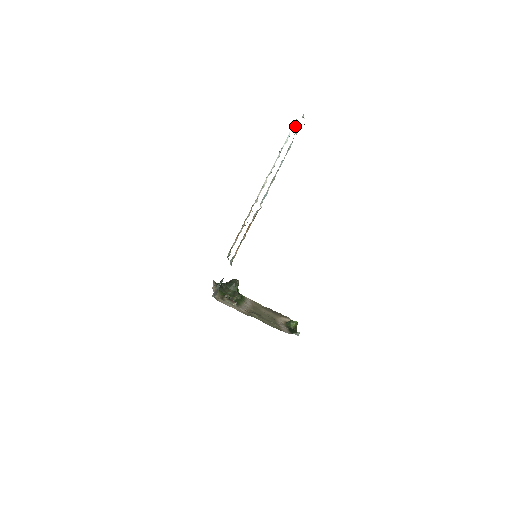
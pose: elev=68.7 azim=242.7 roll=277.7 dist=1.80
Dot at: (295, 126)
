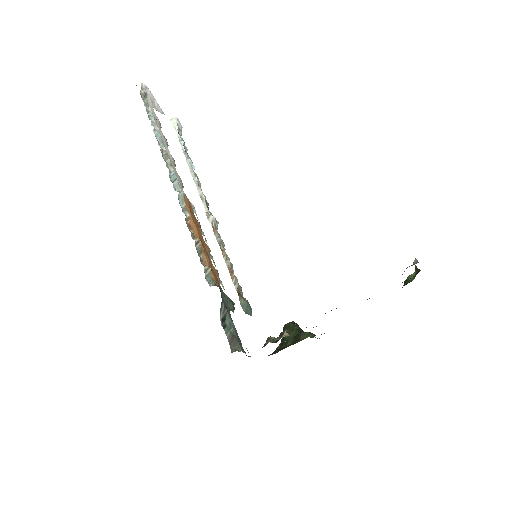
Dot at: (175, 125)
